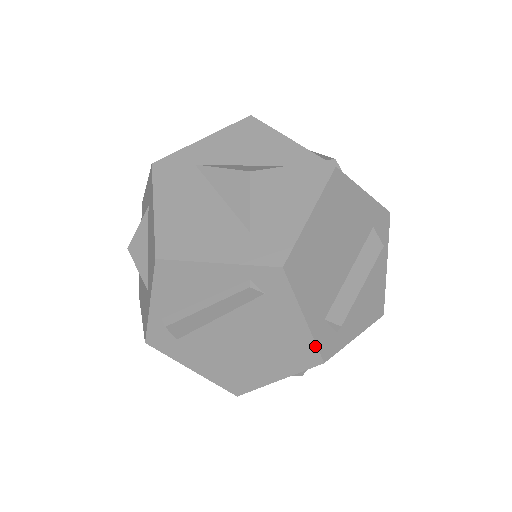
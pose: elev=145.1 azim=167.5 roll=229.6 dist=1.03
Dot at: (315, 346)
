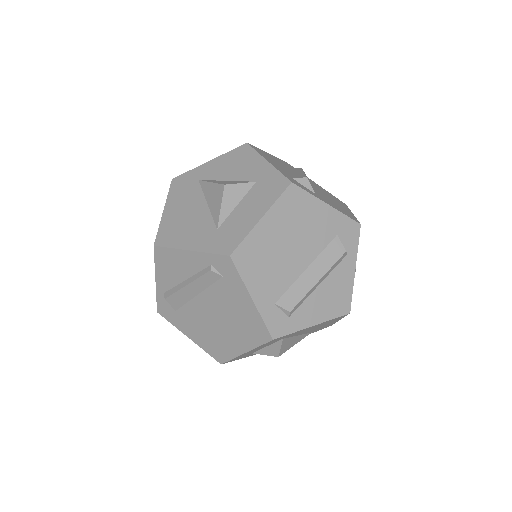
Dot at: (264, 324)
